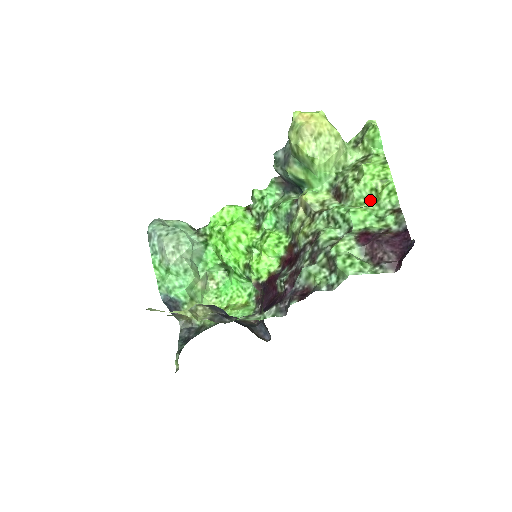
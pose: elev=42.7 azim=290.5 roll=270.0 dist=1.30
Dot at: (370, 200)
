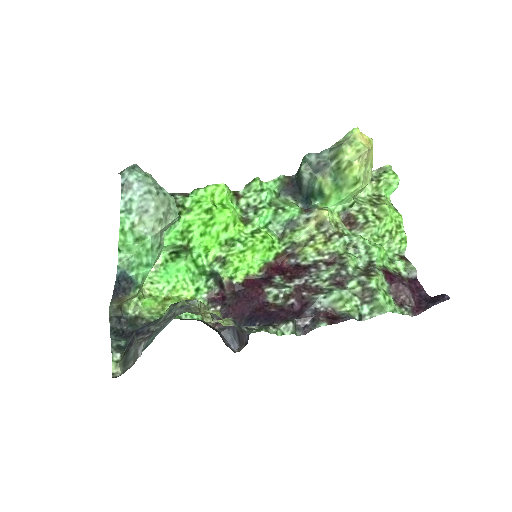
Dot at: (383, 240)
